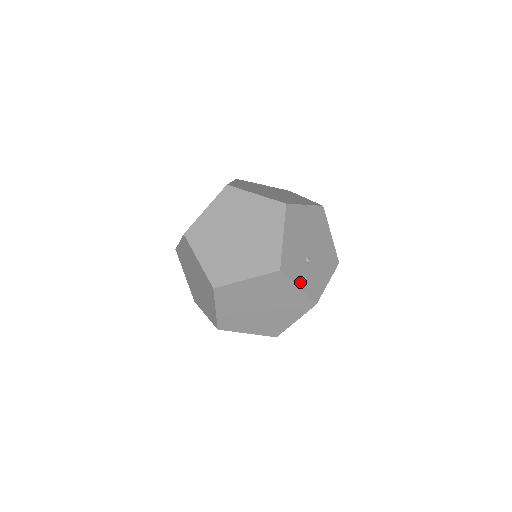
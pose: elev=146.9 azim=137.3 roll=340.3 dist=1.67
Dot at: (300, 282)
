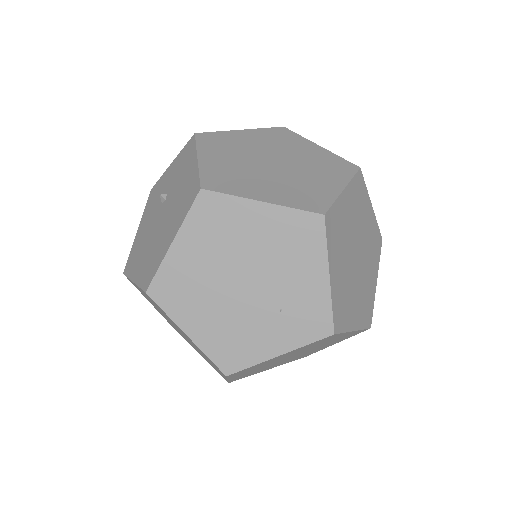
Dot at: occluded
